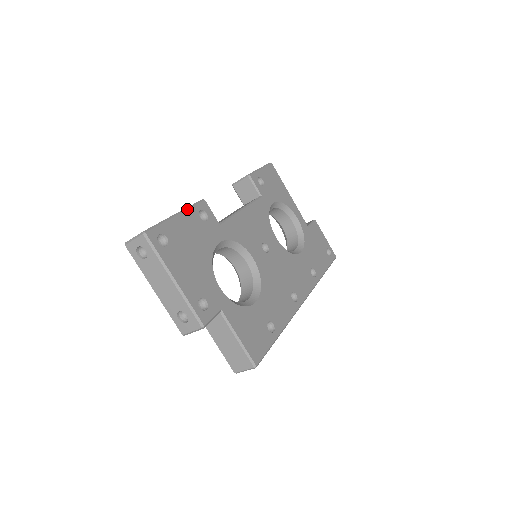
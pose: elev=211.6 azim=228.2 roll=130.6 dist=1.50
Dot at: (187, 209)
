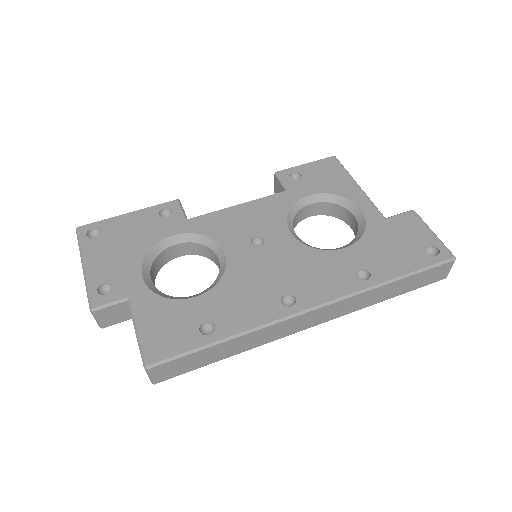
Dot at: (145, 208)
